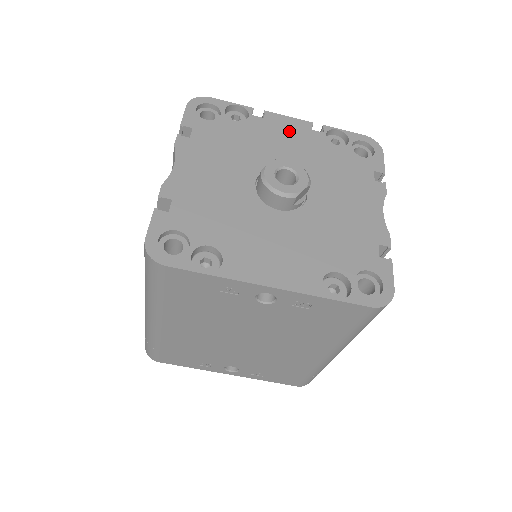
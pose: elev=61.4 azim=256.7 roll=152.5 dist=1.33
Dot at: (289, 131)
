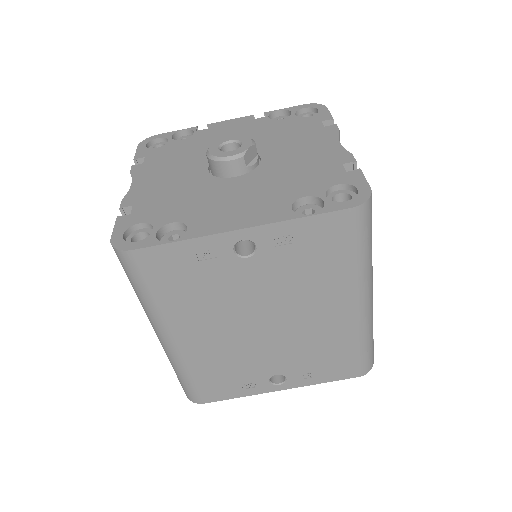
Dot at: (233, 127)
